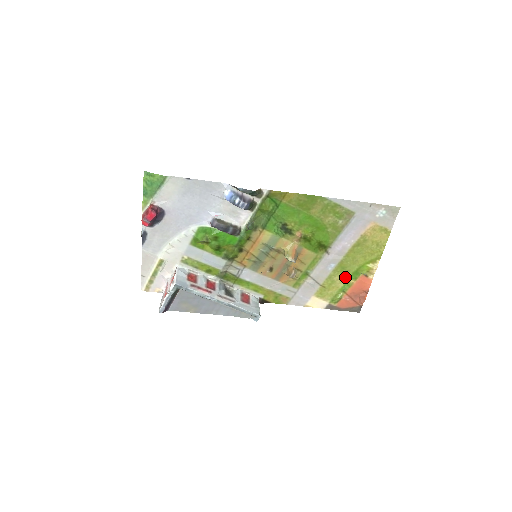
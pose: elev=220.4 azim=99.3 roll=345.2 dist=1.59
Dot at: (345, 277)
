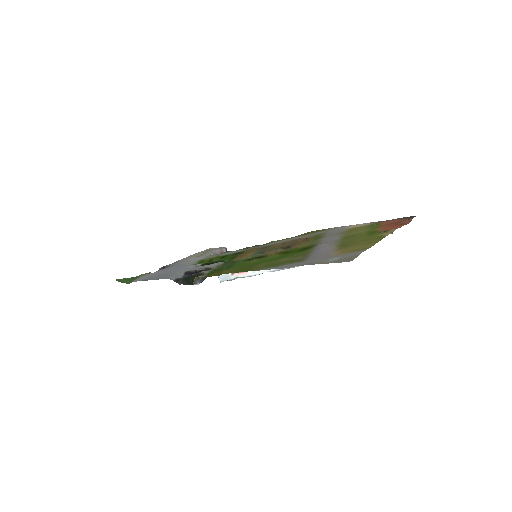
Dot at: (363, 232)
